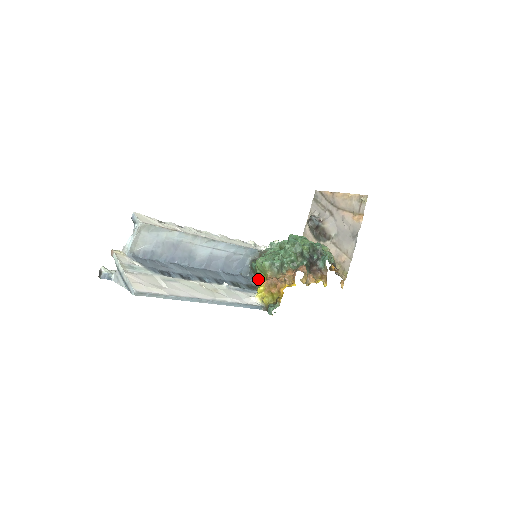
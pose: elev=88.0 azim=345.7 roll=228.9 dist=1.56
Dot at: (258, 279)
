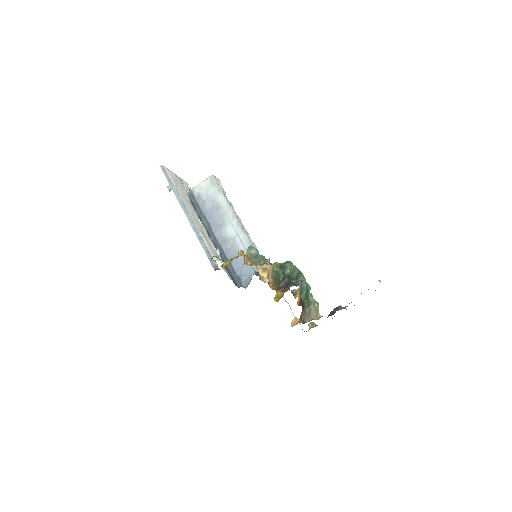
Dot at: occluded
